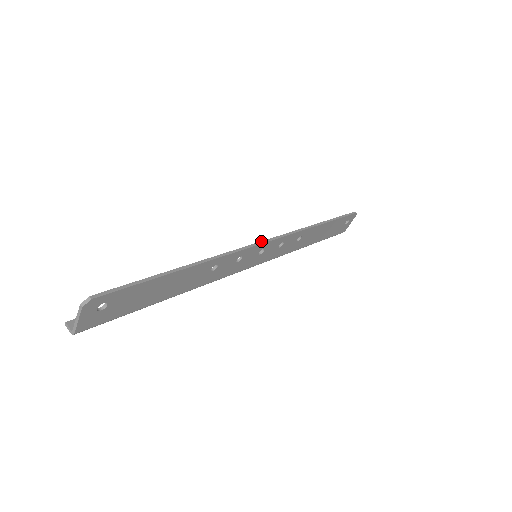
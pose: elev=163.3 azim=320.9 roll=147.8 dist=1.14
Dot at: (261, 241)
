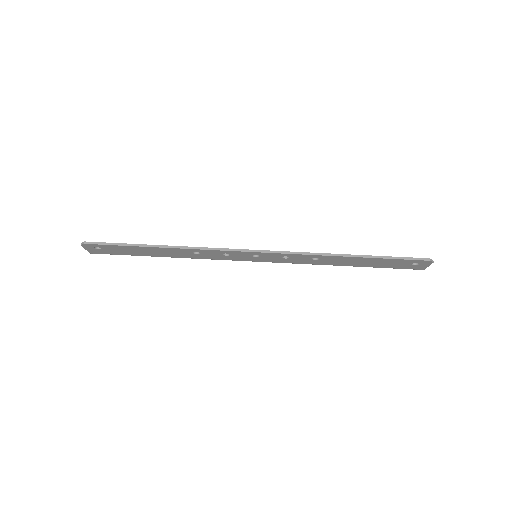
Dot at: occluded
